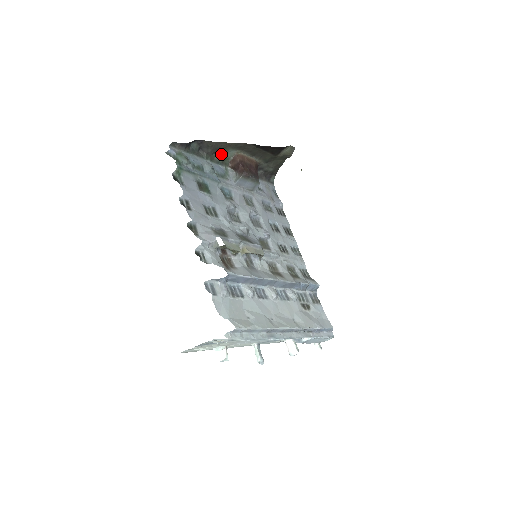
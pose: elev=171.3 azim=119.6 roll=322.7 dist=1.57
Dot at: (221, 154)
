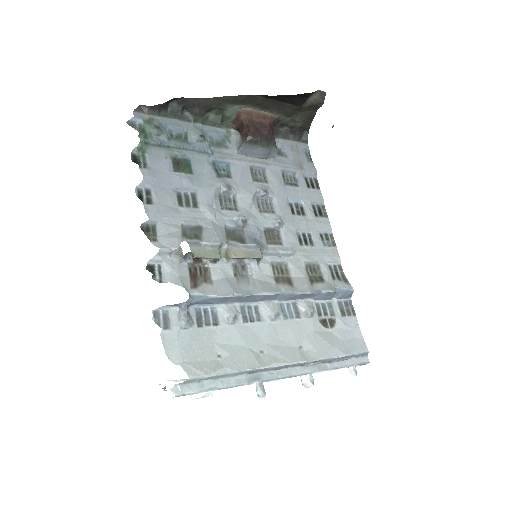
Dot at: (217, 112)
